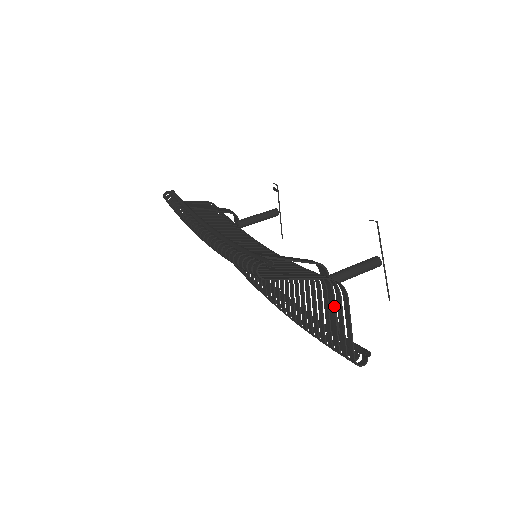
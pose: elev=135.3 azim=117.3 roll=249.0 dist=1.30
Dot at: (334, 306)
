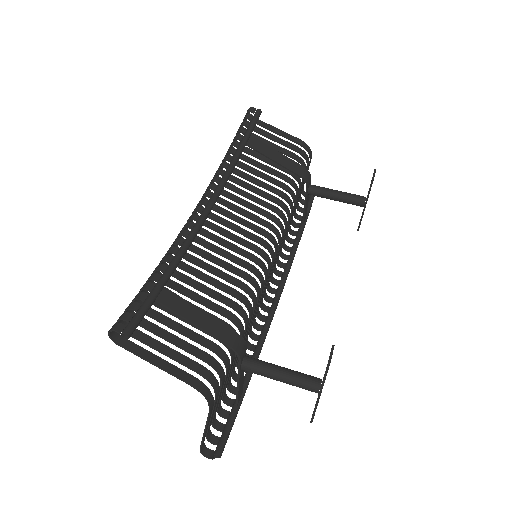
Dot at: occluded
